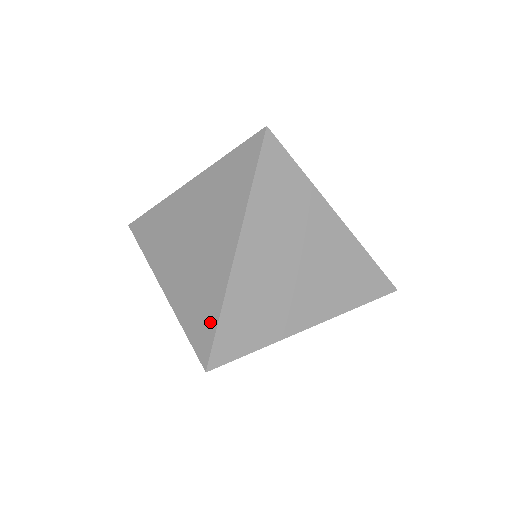
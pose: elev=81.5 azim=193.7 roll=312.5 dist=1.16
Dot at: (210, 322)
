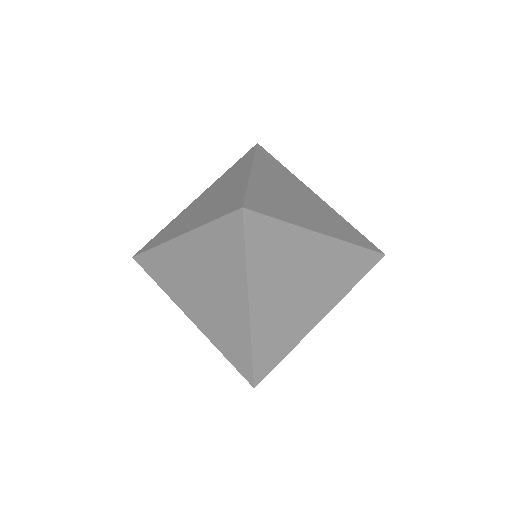
Dot at: (245, 357)
